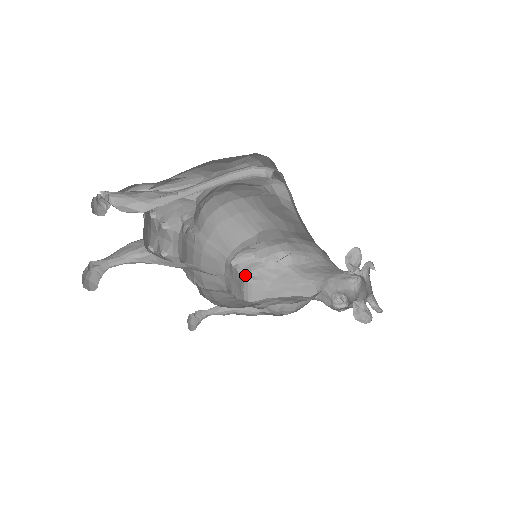
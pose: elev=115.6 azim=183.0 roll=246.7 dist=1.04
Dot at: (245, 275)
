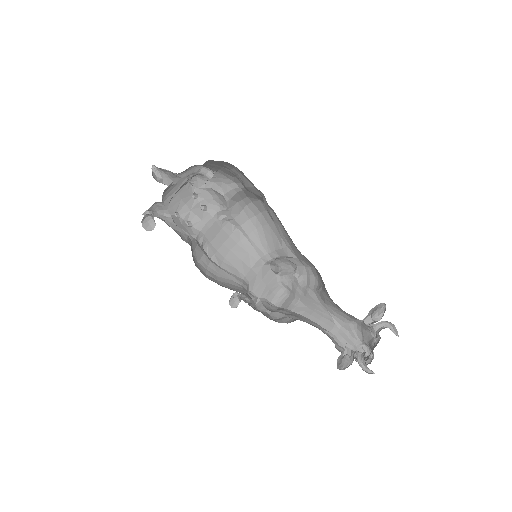
Dot at: (283, 283)
